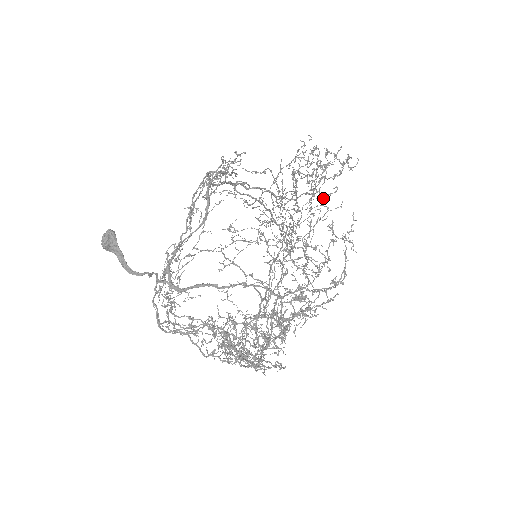
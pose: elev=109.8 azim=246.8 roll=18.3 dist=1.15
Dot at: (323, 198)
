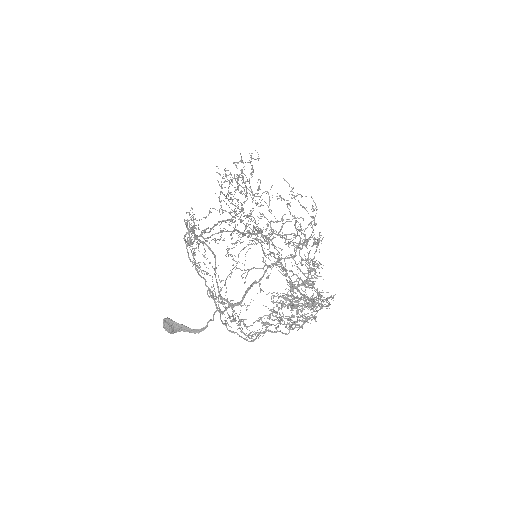
Dot at: occluded
